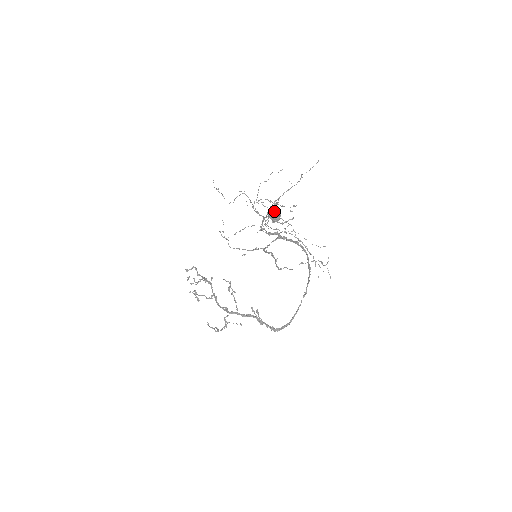
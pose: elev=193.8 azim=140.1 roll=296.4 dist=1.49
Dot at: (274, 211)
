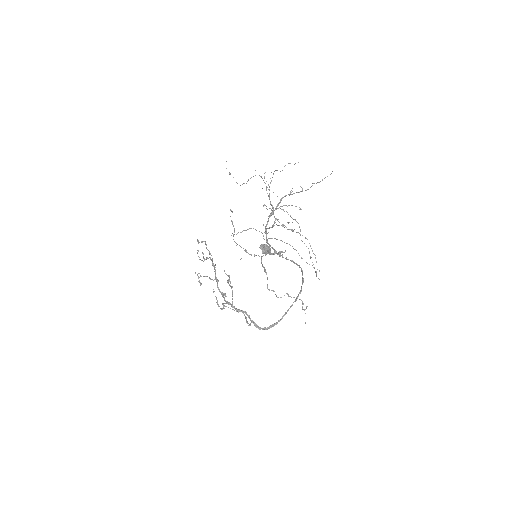
Dot at: (265, 246)
